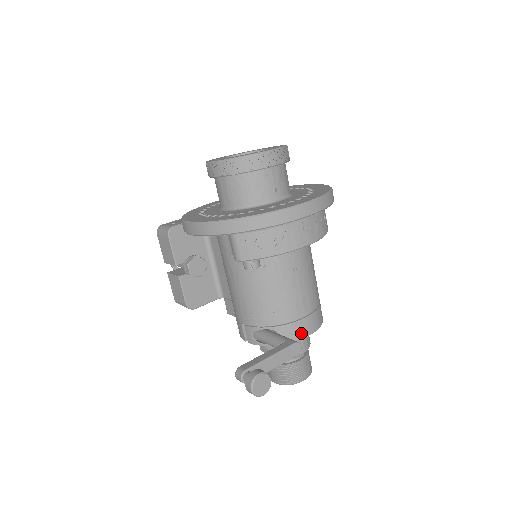
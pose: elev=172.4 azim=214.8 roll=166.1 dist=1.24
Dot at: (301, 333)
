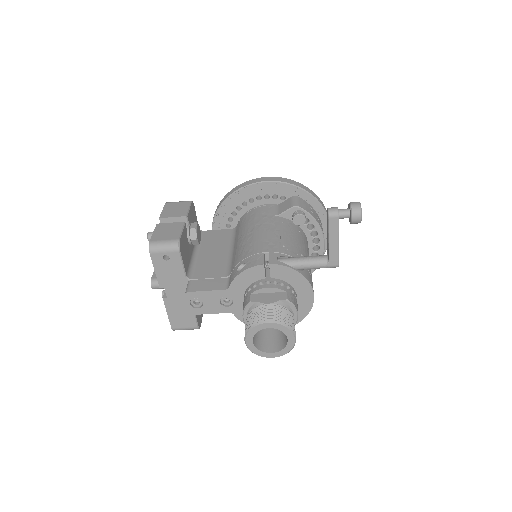
Dot at: (312, 286)
